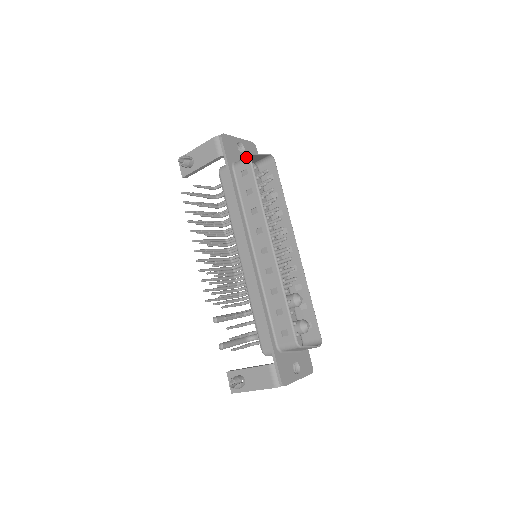
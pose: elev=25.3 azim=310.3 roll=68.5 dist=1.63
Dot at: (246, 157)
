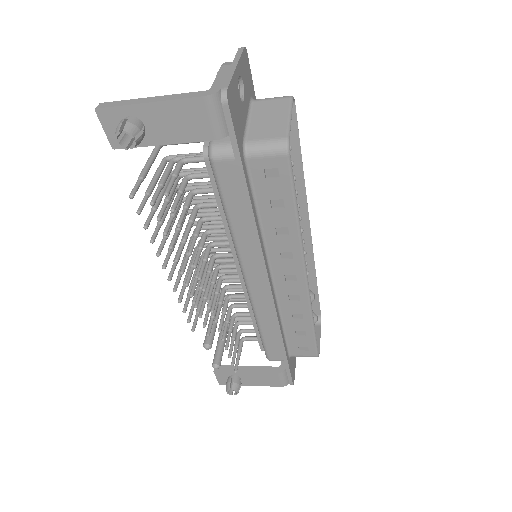
Dot at: (278, 146)
